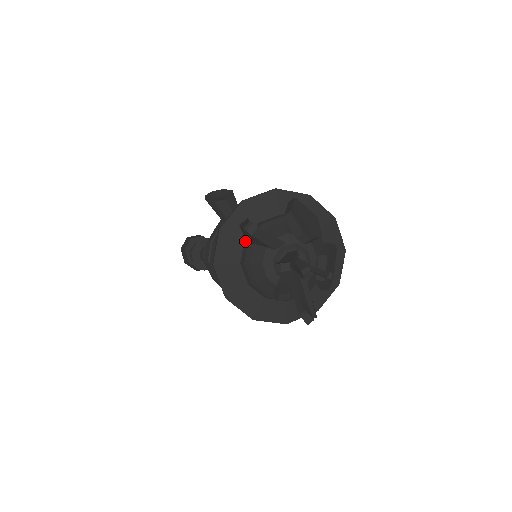
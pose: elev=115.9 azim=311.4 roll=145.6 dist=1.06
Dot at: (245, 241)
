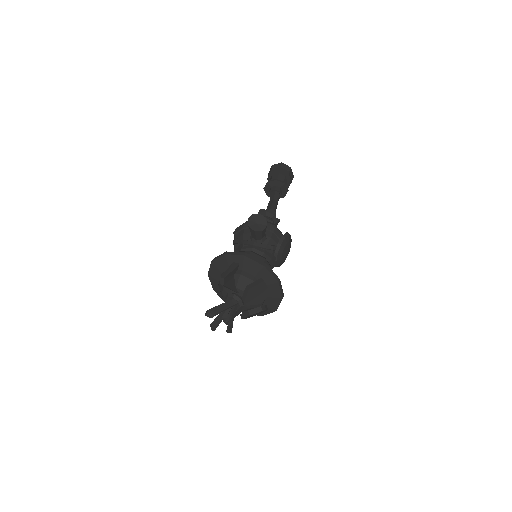
Dot at: occluded
